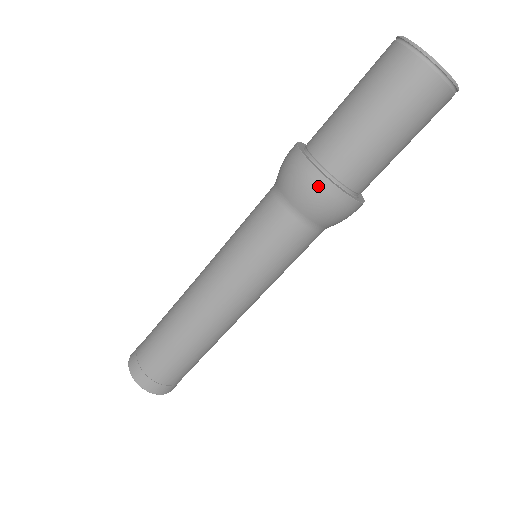
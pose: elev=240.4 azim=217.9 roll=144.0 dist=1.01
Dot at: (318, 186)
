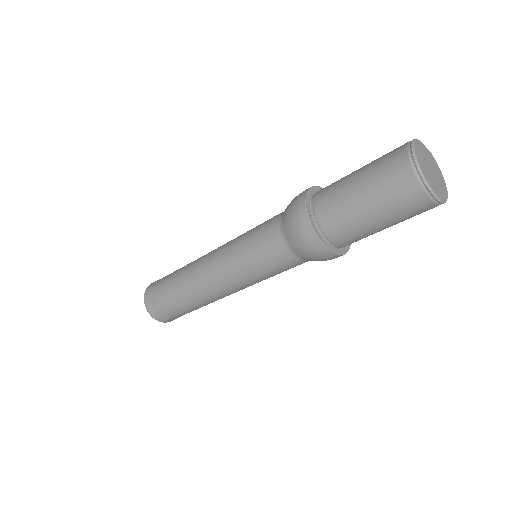
Dot at: (304, 230)
